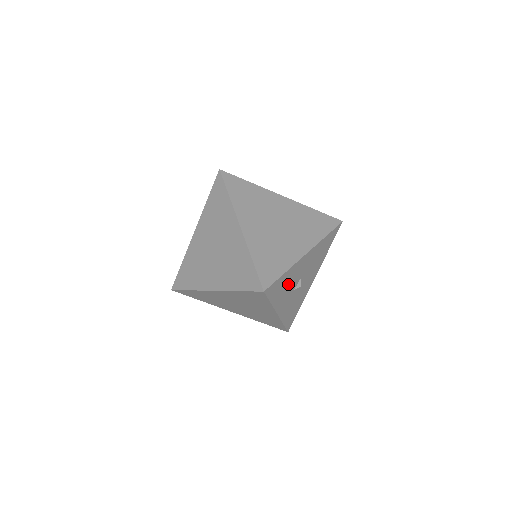
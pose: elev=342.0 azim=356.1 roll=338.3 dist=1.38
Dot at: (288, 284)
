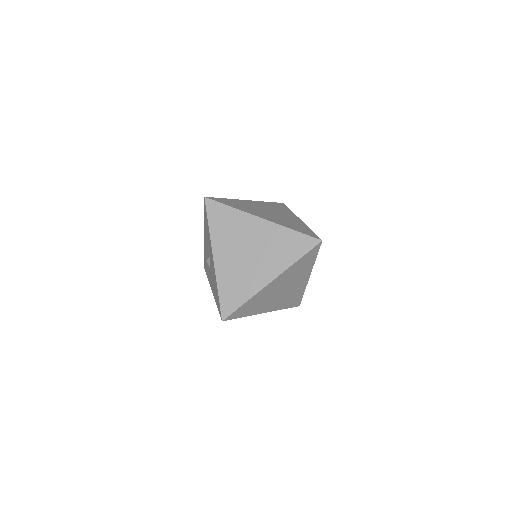
Dot at: occluded
